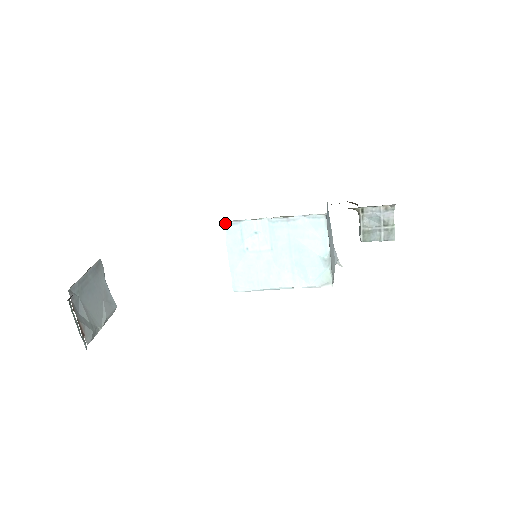
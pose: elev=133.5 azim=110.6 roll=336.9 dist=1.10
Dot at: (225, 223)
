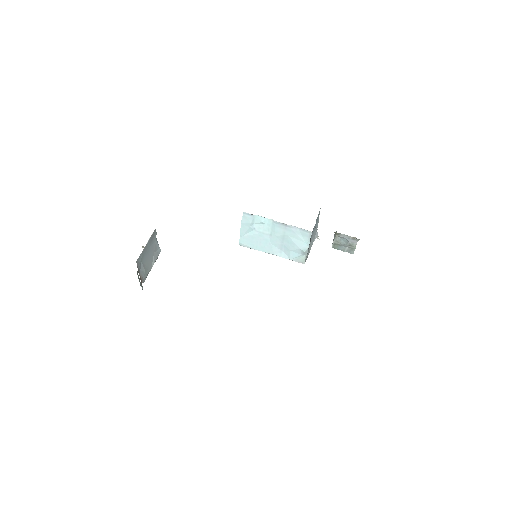
Dot at: (243, 212)
